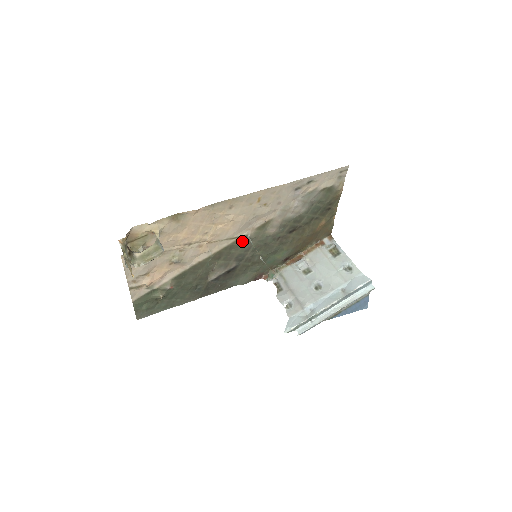
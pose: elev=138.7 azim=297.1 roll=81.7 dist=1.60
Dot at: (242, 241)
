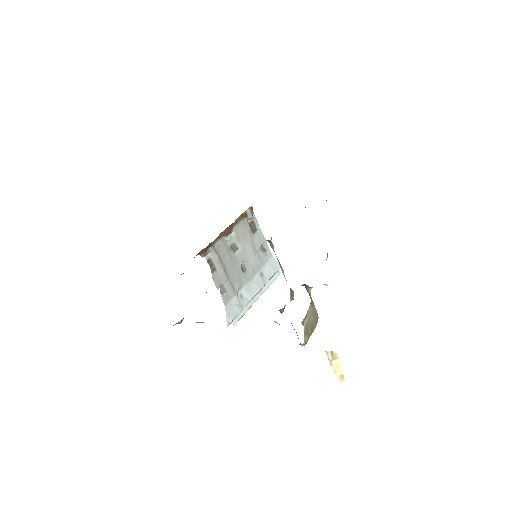
Dot at: occluded
